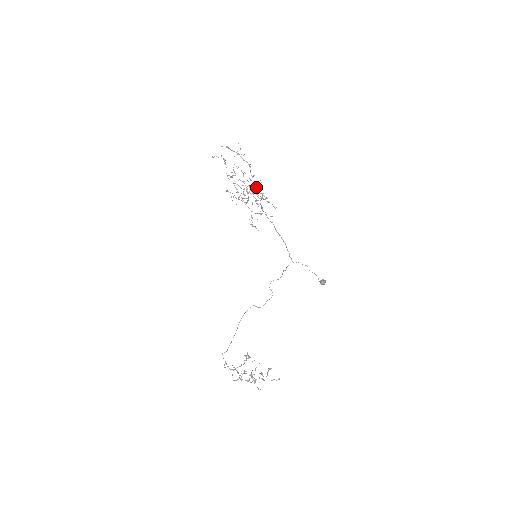
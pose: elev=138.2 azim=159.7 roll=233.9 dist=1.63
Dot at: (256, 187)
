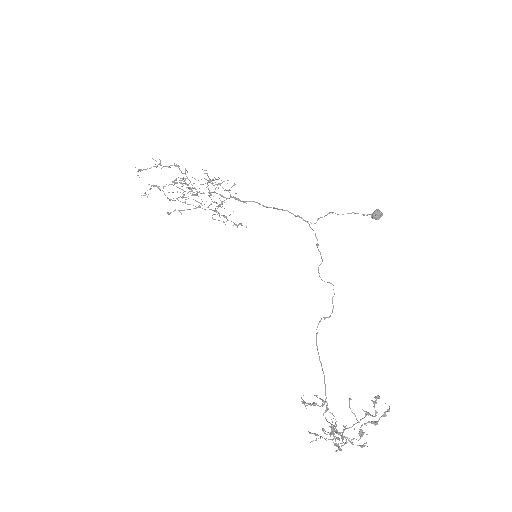
Dot at: occluded
